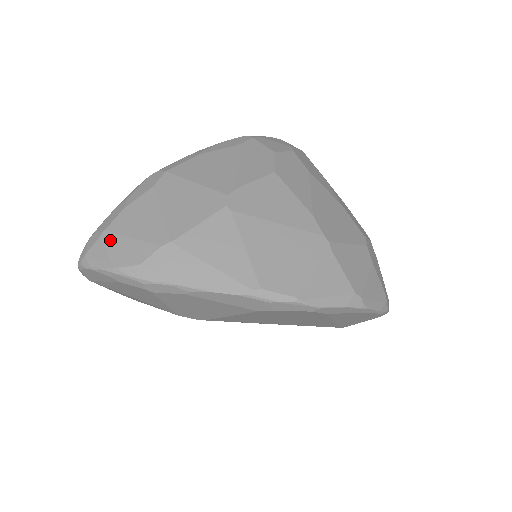
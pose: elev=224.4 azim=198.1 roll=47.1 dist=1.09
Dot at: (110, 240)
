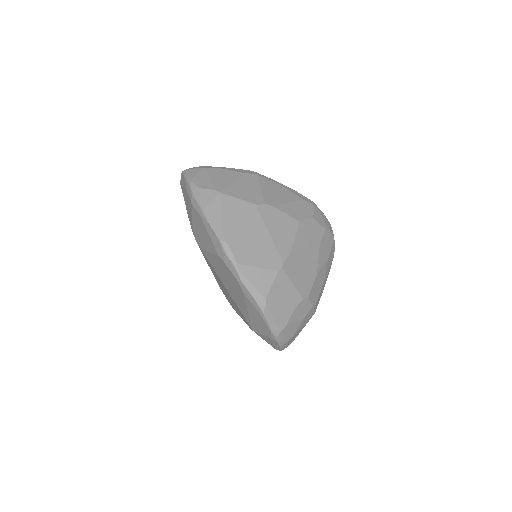
Dot at: (203, 172)
